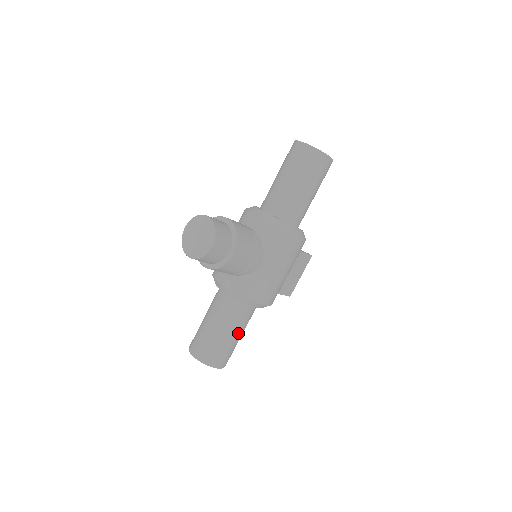
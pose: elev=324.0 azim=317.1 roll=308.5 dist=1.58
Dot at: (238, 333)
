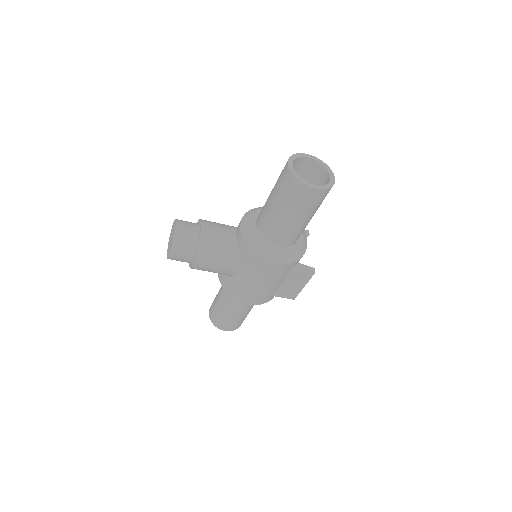
Dot at: (237, 313)
